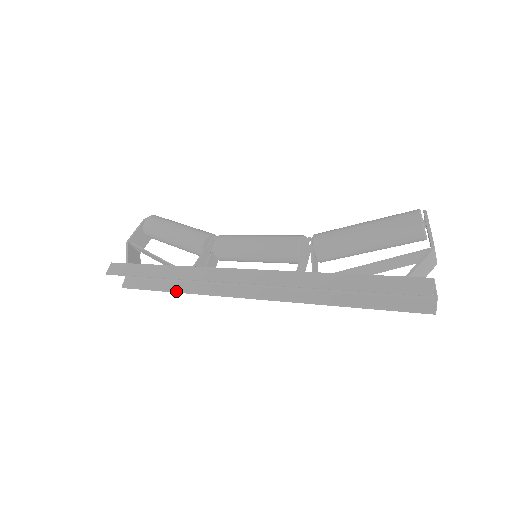
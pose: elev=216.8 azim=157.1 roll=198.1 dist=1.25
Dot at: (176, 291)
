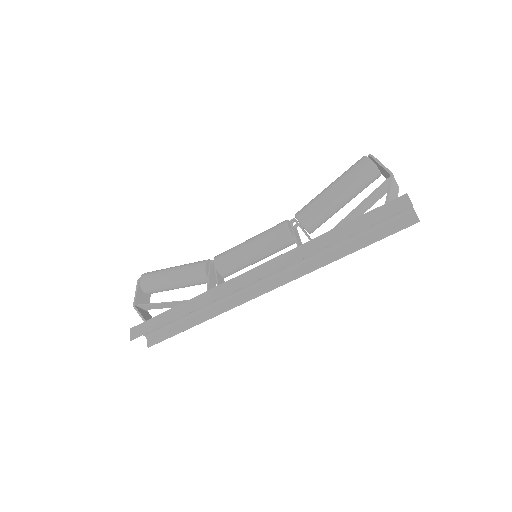
Dot at: (201, 321)
